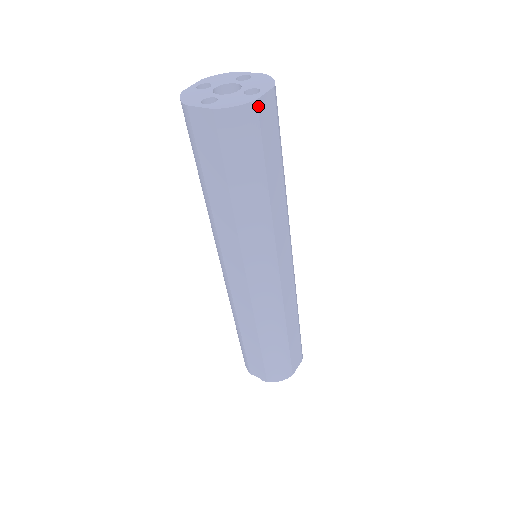
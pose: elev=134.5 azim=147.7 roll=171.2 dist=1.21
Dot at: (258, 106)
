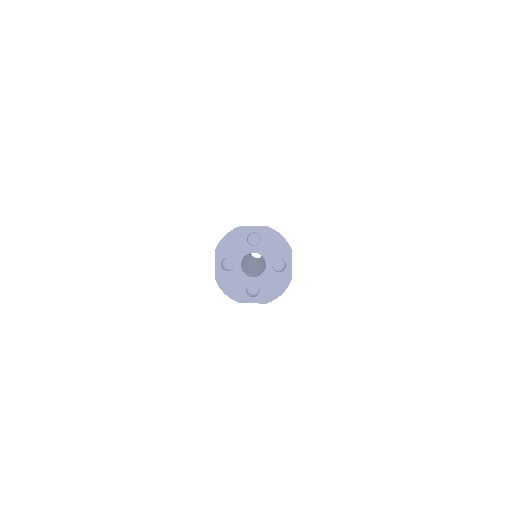
Dot at: (241, 302)
